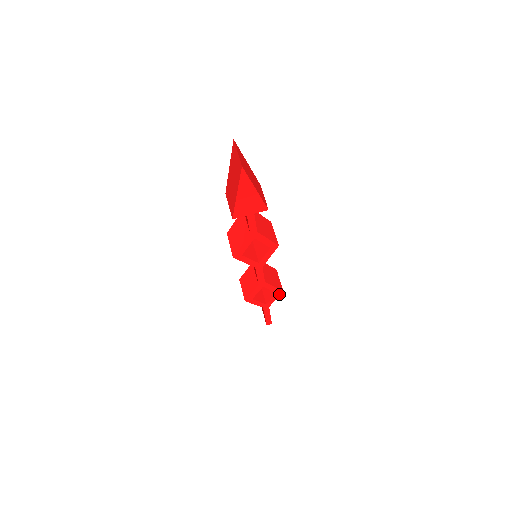
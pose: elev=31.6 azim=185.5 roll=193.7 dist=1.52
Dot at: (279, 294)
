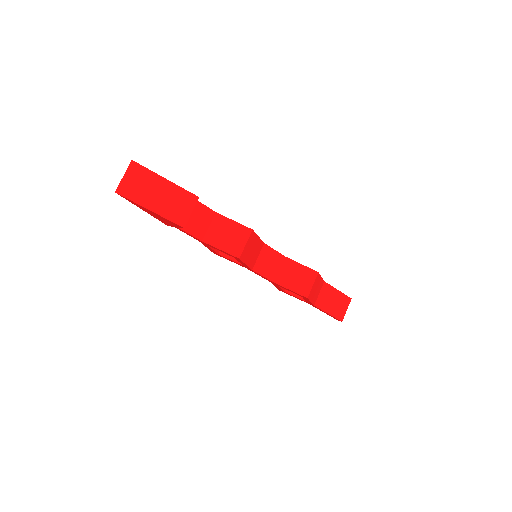
Dot at: (308, 299)
